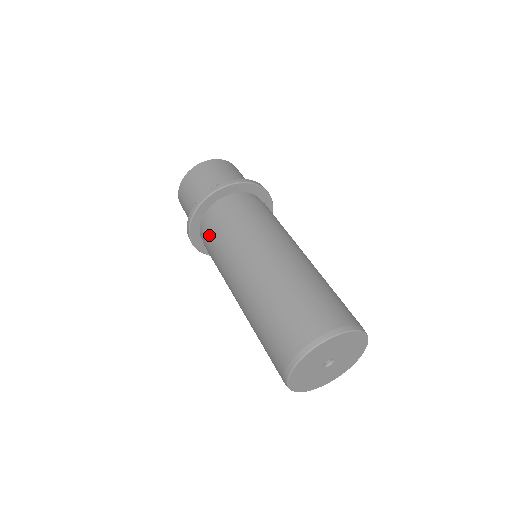
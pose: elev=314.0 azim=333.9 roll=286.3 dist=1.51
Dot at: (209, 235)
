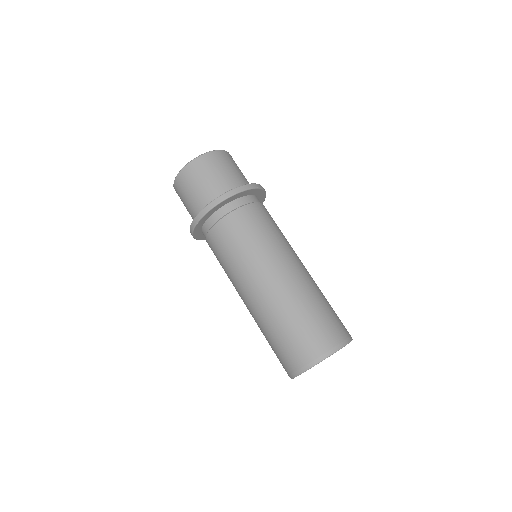
Dot at: (226, 230)
